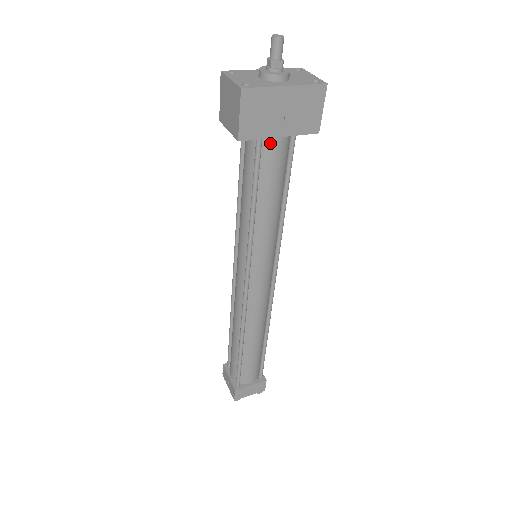
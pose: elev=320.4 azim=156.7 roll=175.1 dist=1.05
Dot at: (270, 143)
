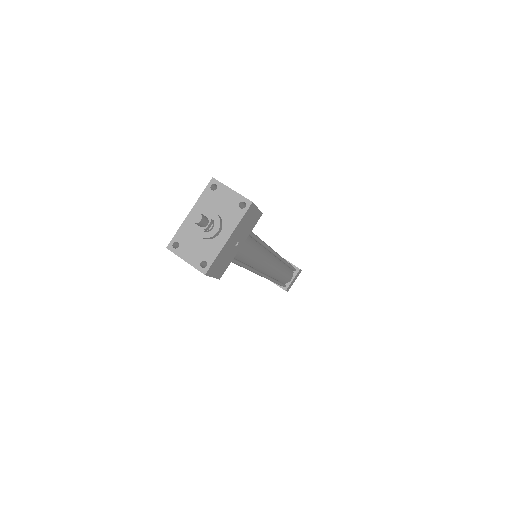
Dot at: occluded
